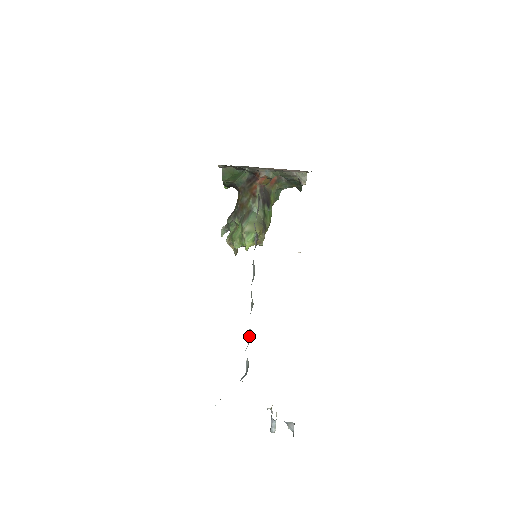
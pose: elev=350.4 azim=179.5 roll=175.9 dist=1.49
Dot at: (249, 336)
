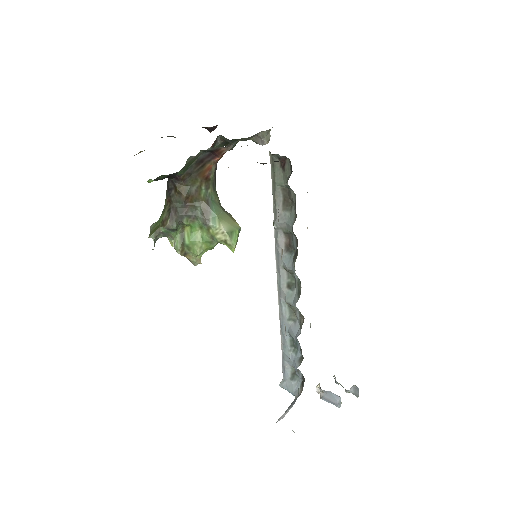
Dot at: (288, 344)
